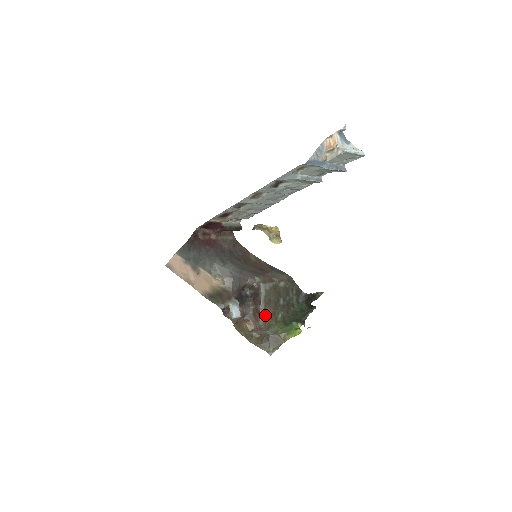
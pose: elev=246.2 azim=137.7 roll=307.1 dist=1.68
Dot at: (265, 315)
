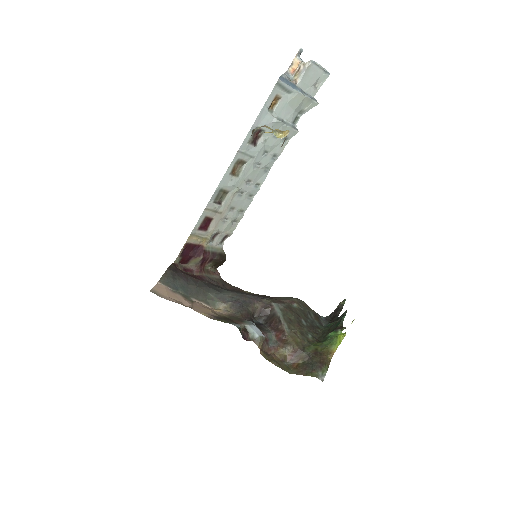
Dot at: (293, 335)
